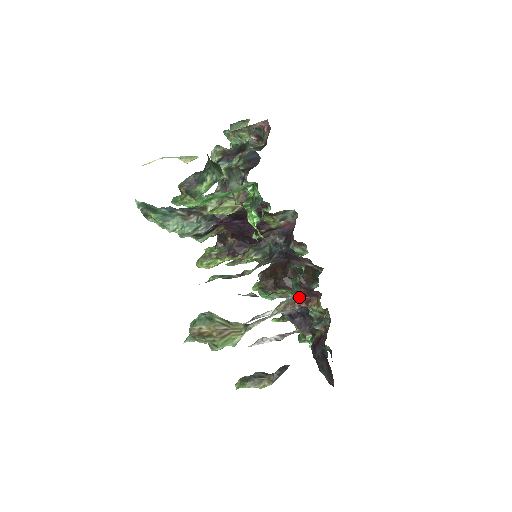
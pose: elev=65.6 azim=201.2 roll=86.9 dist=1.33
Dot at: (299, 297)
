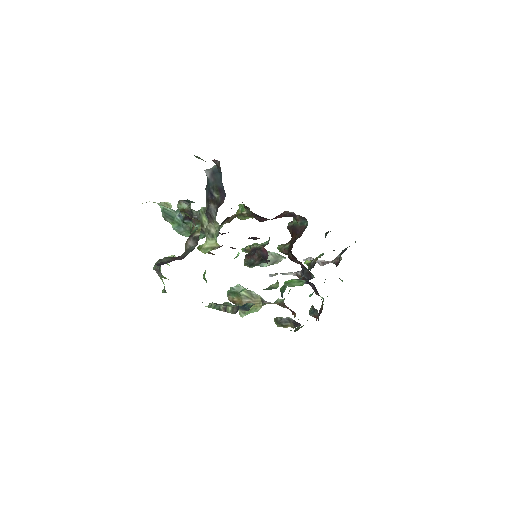
Dot at: occluded
